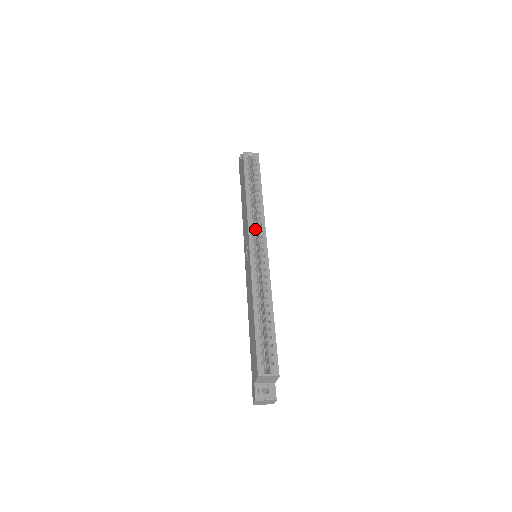
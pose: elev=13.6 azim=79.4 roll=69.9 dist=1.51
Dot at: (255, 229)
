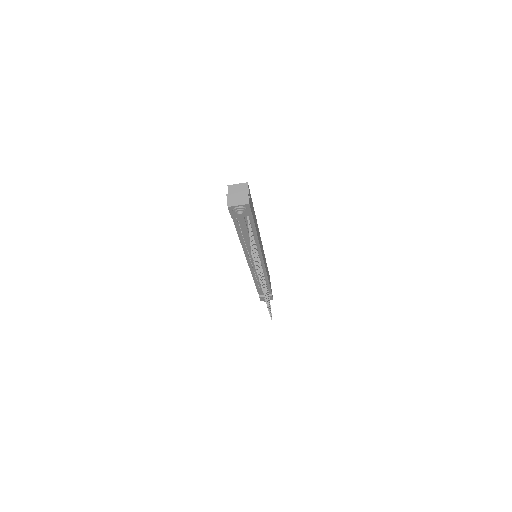
Dot at: occluded
